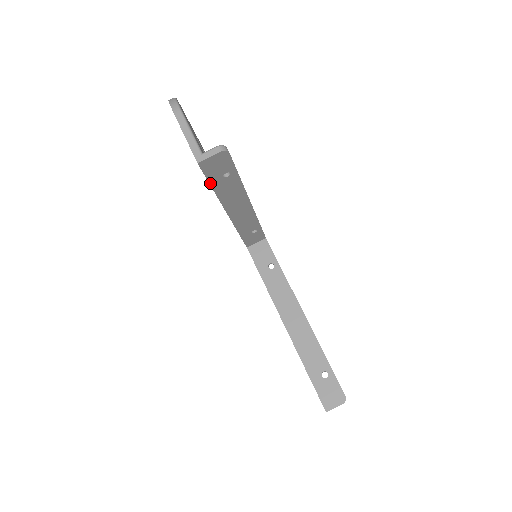
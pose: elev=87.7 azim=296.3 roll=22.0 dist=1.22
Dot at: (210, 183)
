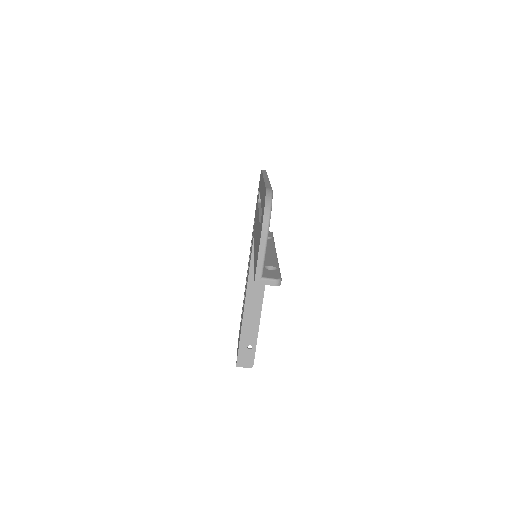
Dot at: occluded
